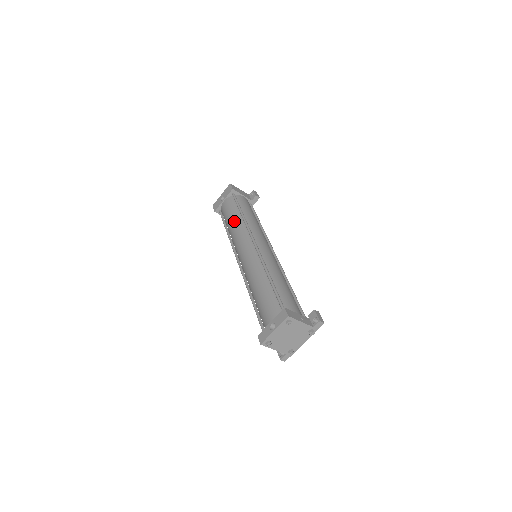
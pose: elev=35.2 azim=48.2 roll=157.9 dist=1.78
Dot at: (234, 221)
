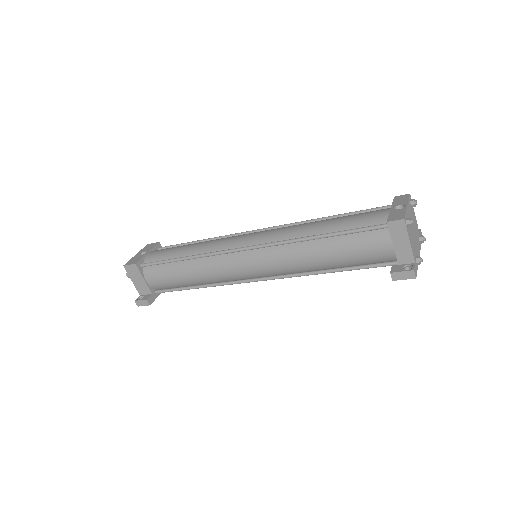
Dot at: (195, 243)
